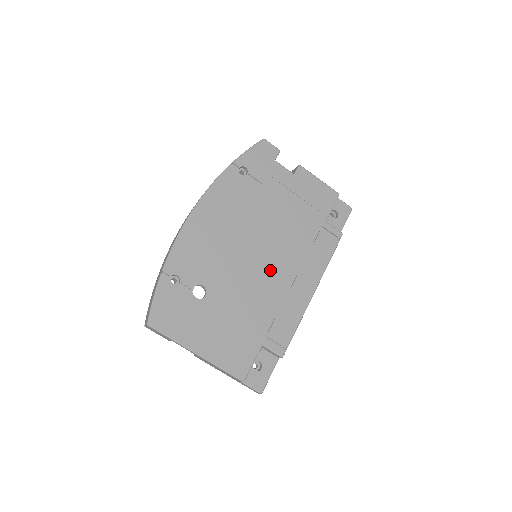
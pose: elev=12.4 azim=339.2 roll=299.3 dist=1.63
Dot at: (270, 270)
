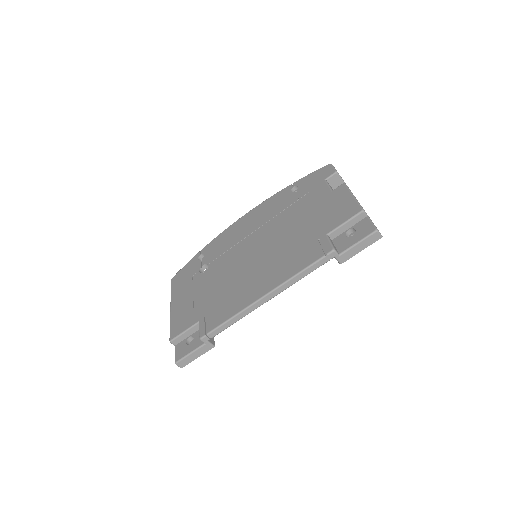
Dot at: (250, 266)
